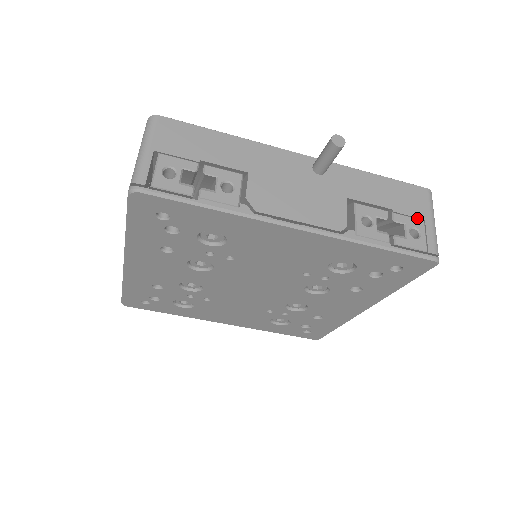
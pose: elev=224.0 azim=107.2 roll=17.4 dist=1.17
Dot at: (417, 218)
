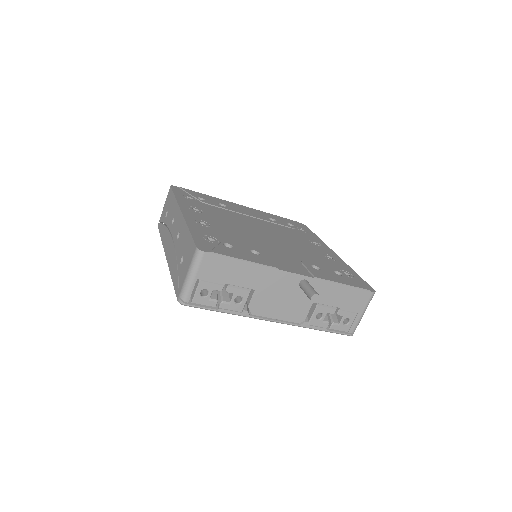
Dot at: (354, 311)
